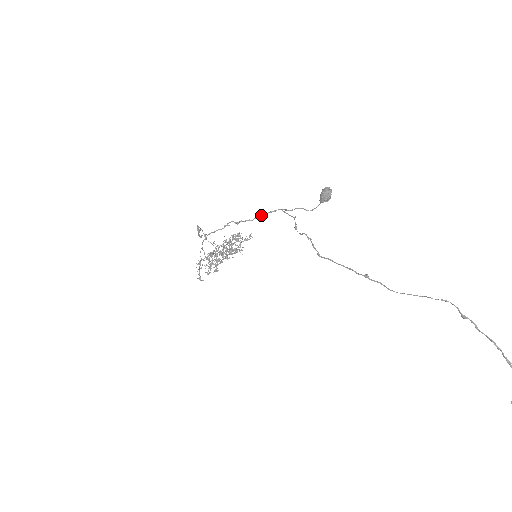
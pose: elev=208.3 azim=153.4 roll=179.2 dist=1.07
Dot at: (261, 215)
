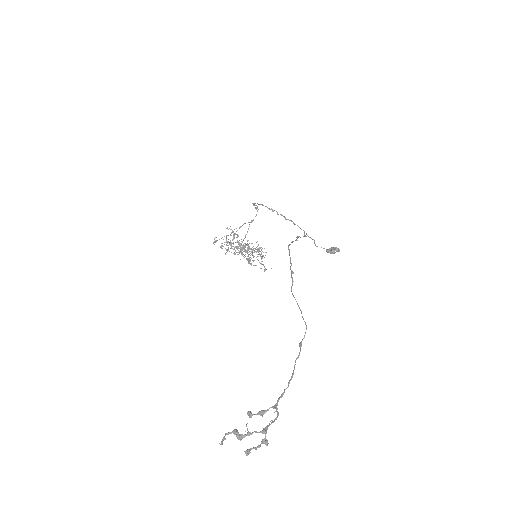
Dot at: occluded
